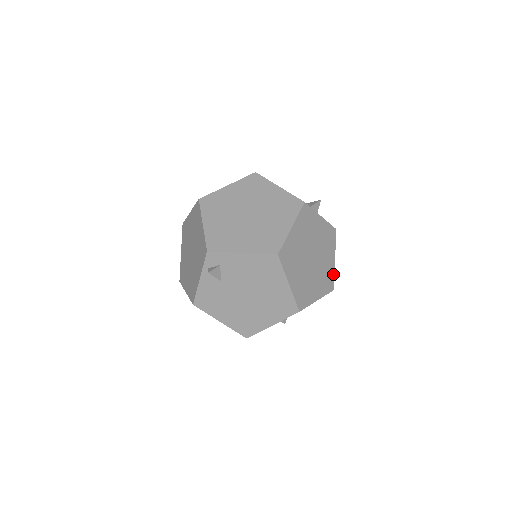
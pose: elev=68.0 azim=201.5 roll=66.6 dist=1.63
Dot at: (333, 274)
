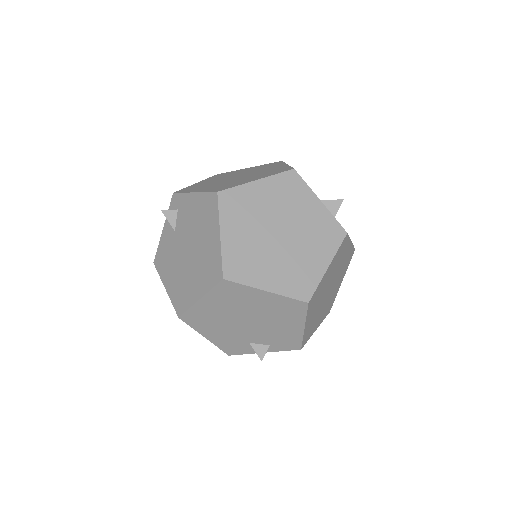
Dot at: (317, 282)
